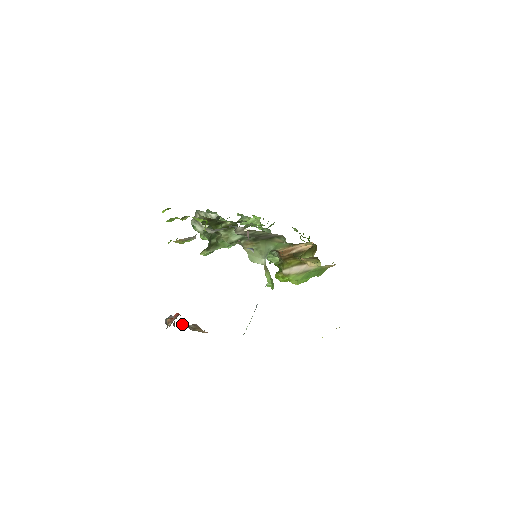
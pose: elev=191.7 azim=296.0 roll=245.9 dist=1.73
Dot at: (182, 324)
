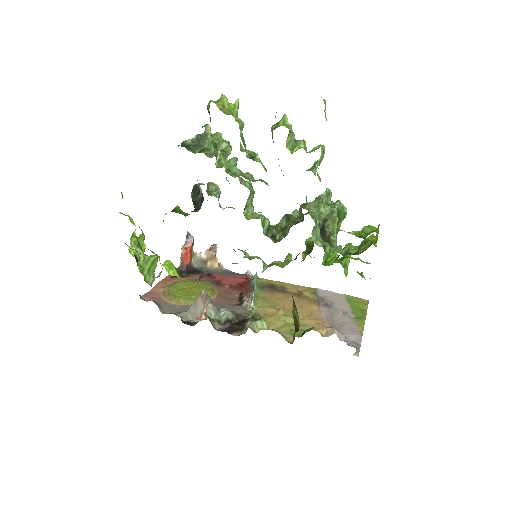
Dot at: (193, 261)
